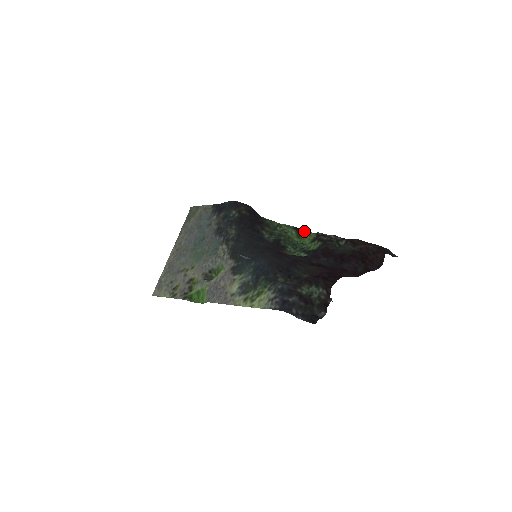
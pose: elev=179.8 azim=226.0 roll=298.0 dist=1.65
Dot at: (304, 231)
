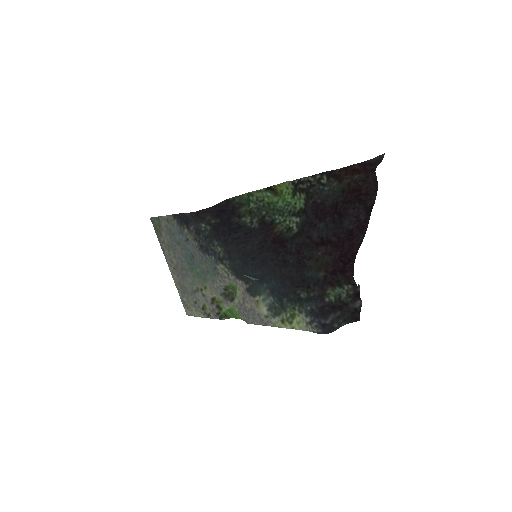
Dot at: (278, 186)
